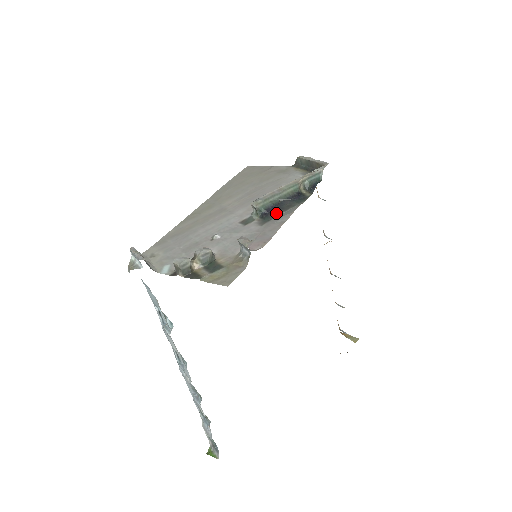
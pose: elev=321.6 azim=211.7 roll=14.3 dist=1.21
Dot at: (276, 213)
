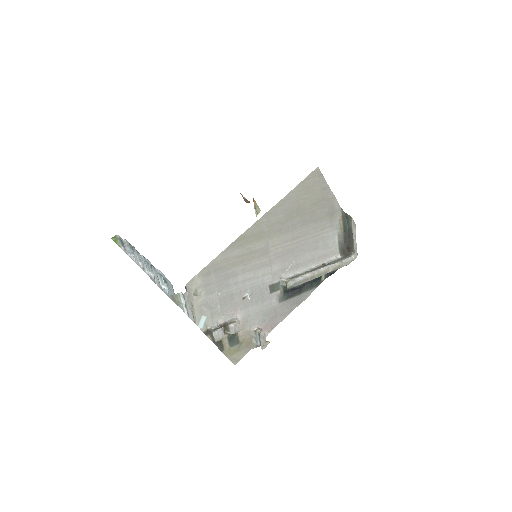
Dot at: (295, 295)
